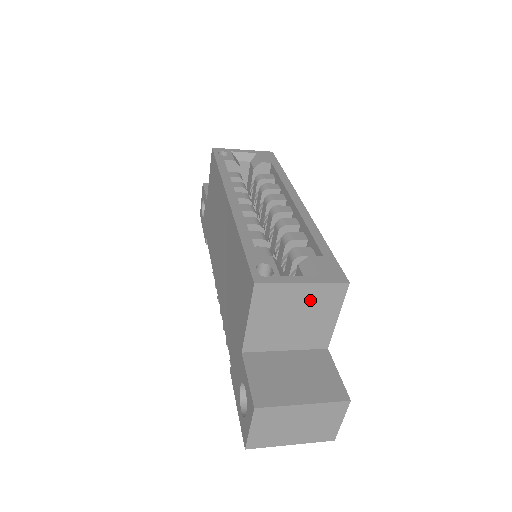
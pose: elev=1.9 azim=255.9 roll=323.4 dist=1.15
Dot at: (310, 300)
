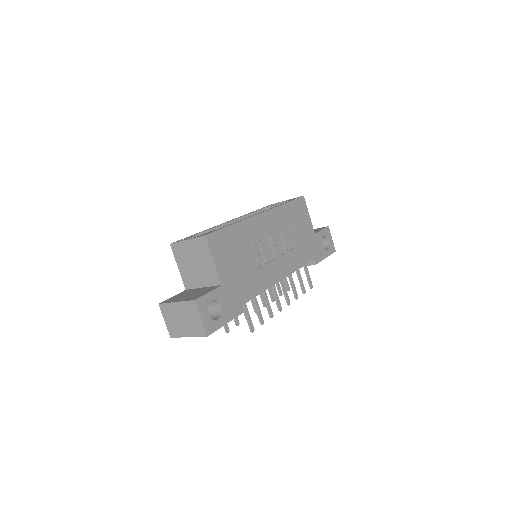
Dot at: (195, 250)
